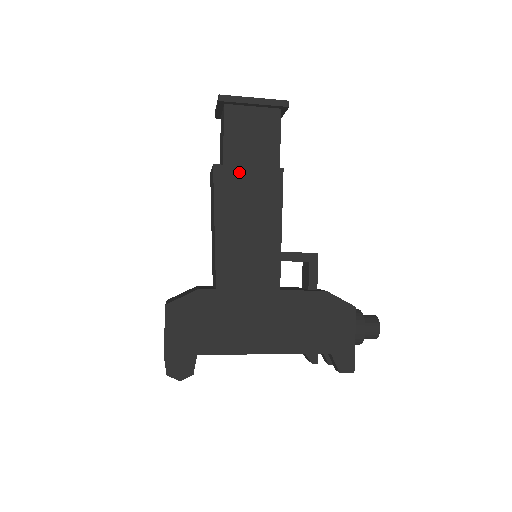
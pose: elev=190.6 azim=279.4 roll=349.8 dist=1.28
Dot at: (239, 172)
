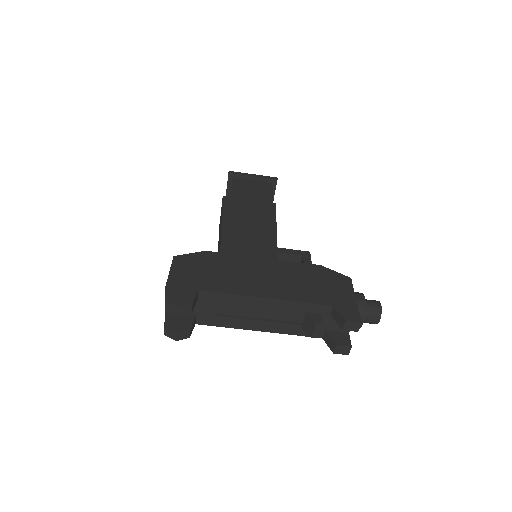
Dot at: (242, 201)
